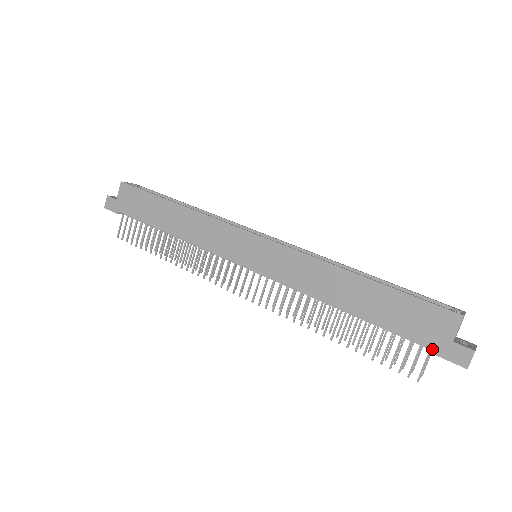
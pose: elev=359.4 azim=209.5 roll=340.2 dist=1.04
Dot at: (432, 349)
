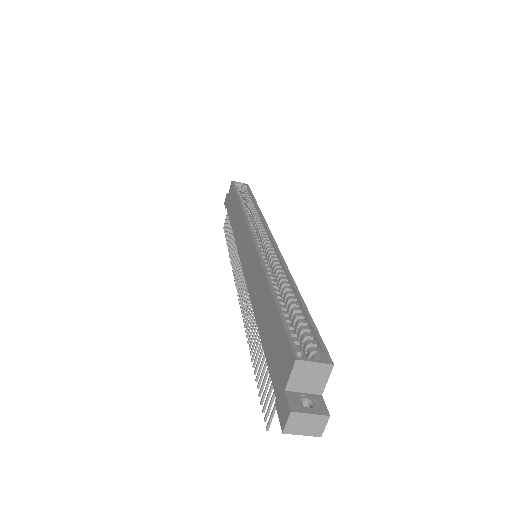
Dot at: (275, 393)
